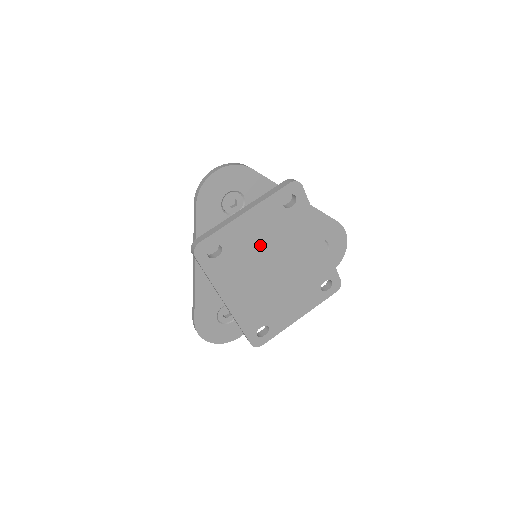
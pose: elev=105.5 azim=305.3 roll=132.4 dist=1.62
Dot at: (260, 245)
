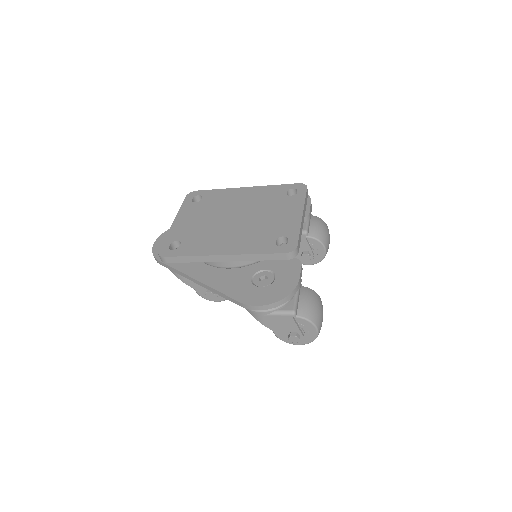
Dot at: (205, 221)
